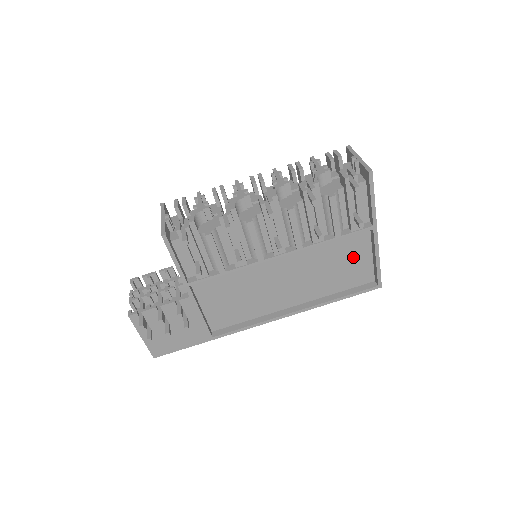
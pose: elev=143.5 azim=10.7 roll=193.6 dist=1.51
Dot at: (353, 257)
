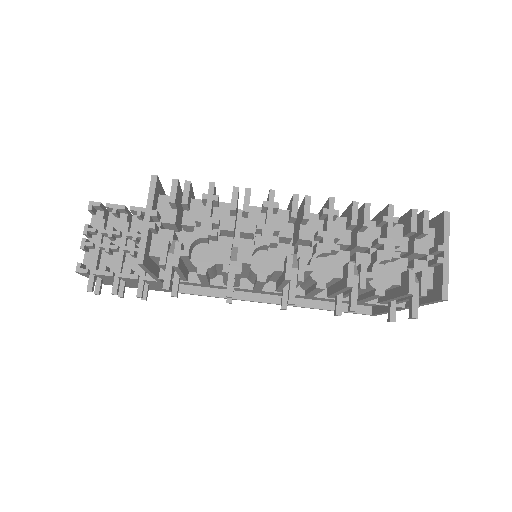
Dot at: occluded
